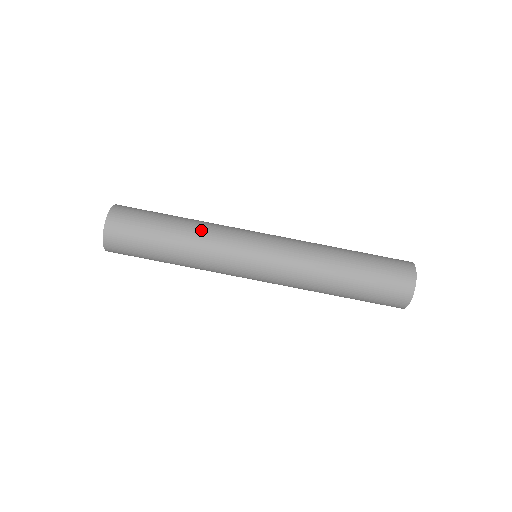
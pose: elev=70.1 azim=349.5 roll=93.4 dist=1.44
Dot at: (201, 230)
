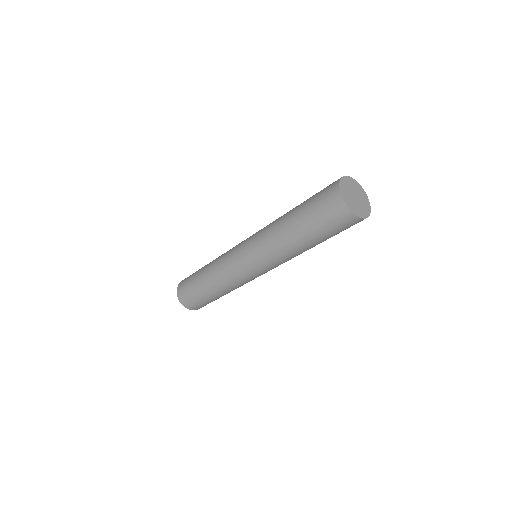
Dot at: occluded
